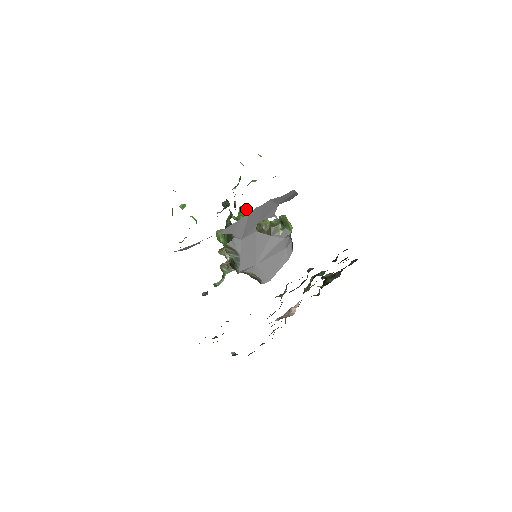
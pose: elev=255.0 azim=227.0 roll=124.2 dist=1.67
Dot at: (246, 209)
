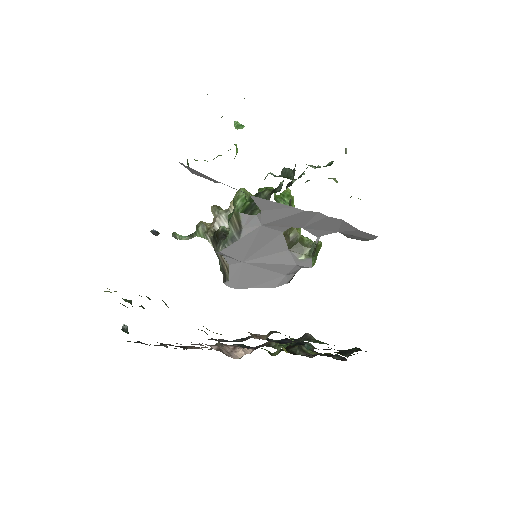
Dot at: (292, 198)
